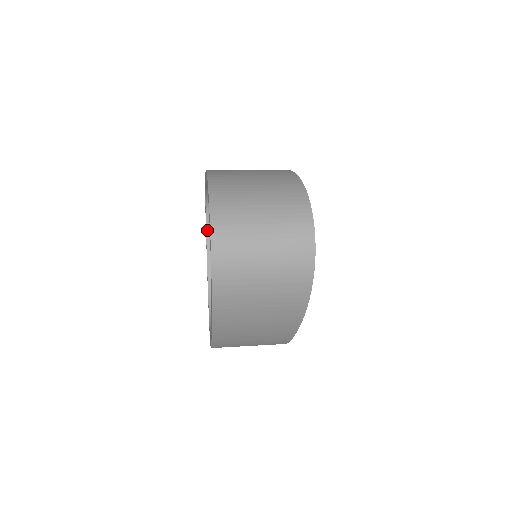
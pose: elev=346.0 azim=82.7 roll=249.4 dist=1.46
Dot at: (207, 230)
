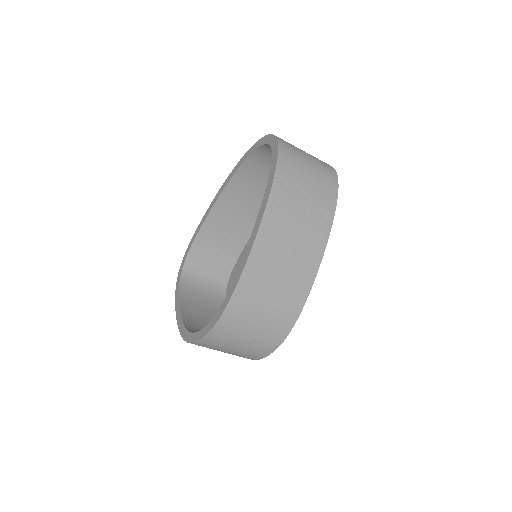
Dot at: (180, 292)
